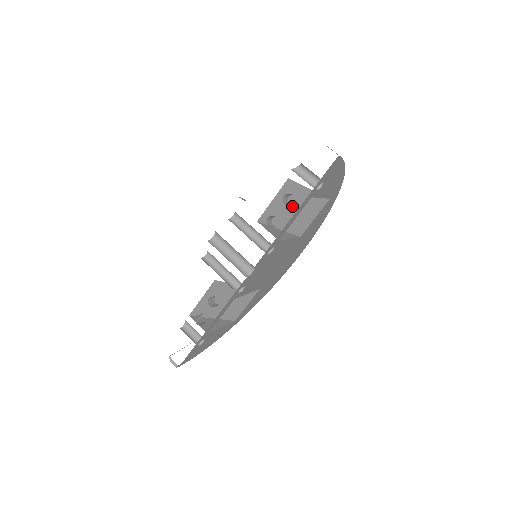
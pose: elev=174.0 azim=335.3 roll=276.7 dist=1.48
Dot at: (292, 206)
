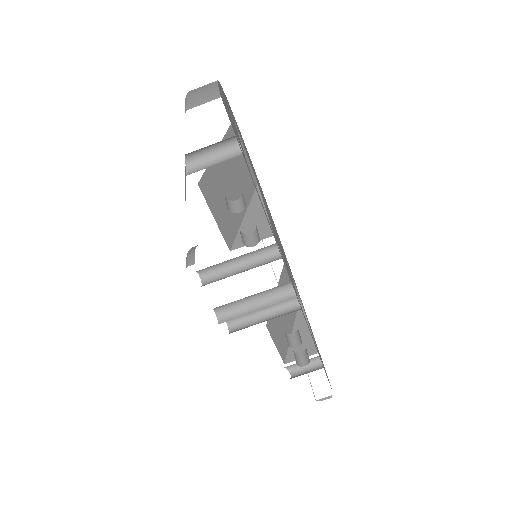
Dot at: (227, 187)
